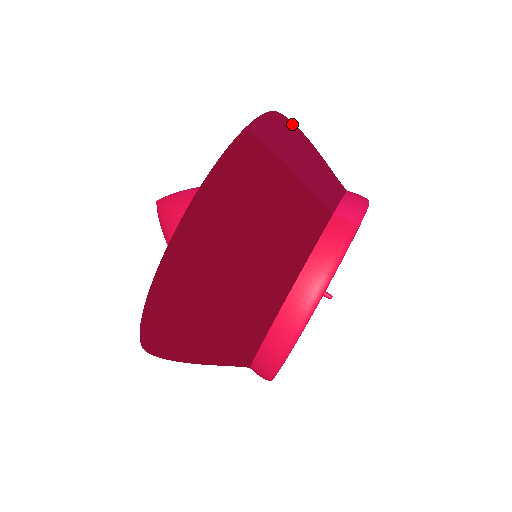
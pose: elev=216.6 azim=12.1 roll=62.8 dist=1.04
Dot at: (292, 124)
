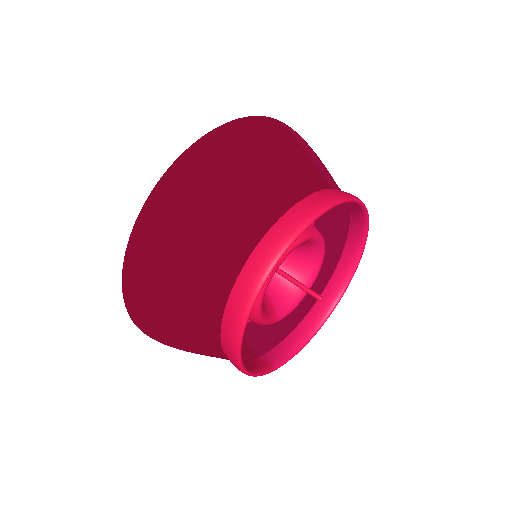
Dot at: occluded
